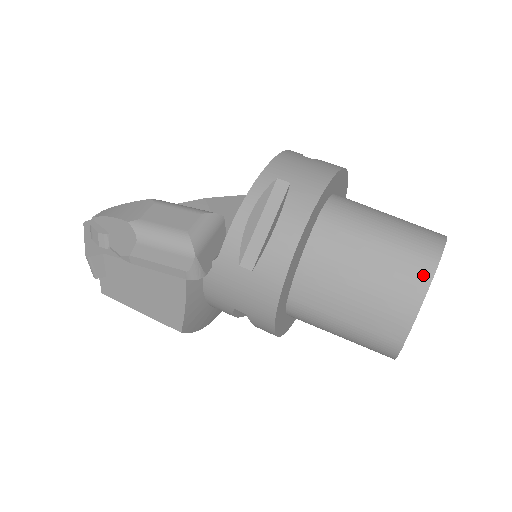
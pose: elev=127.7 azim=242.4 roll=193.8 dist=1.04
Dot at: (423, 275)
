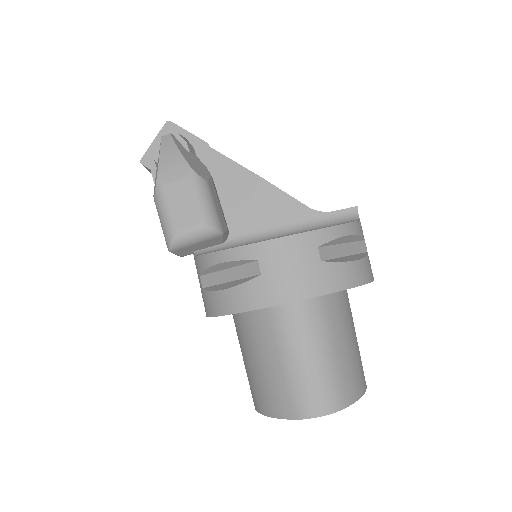
Dot at: (283, 411)
